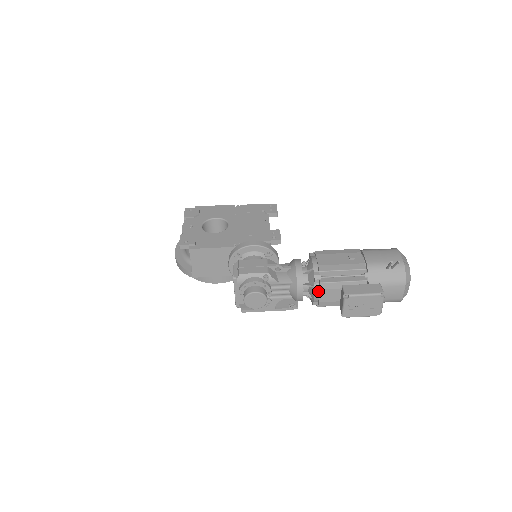
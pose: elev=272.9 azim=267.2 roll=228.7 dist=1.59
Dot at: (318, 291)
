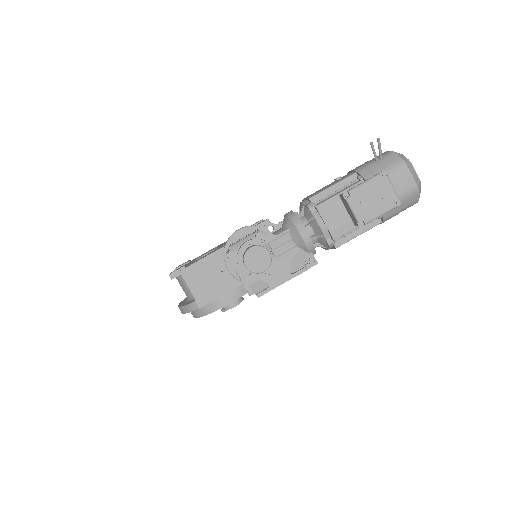
Dot at: (320, 219)
